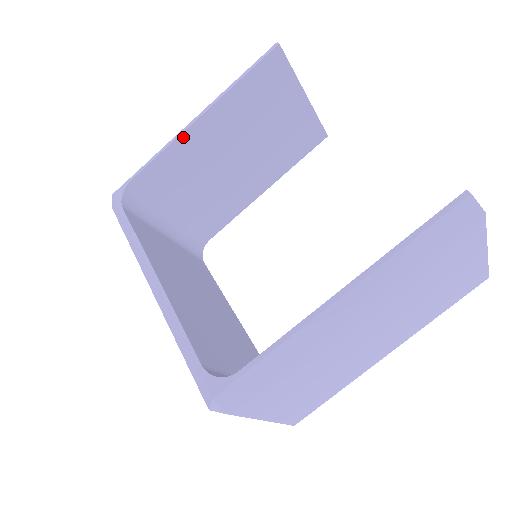
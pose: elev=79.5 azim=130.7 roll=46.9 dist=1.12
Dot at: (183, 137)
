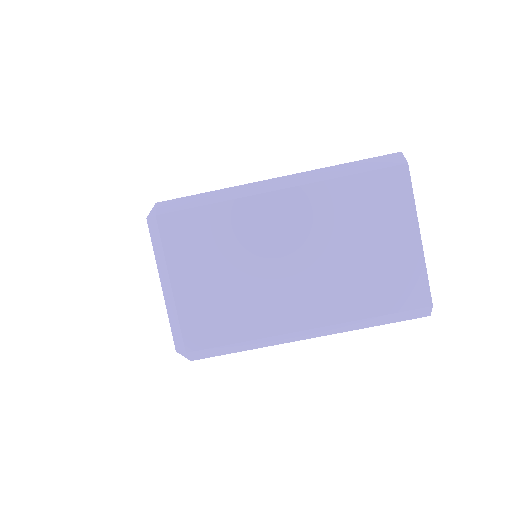
Dot at: occluded
